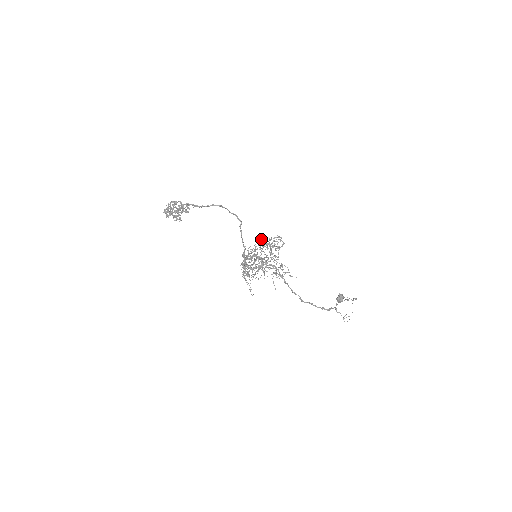
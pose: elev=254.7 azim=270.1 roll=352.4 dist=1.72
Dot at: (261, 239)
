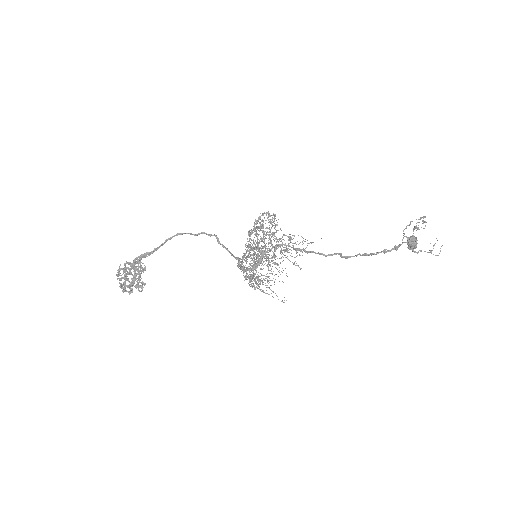
Dot at: occluded
